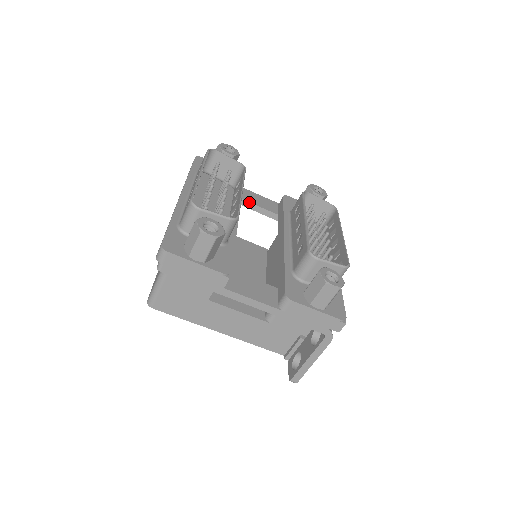
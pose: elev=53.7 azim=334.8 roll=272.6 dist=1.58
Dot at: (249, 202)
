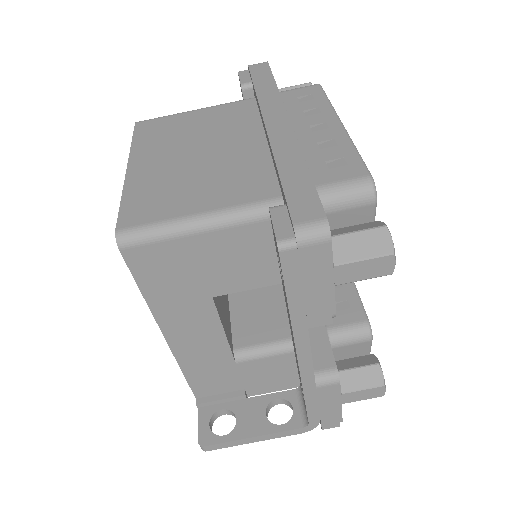
Dot at: occluded
